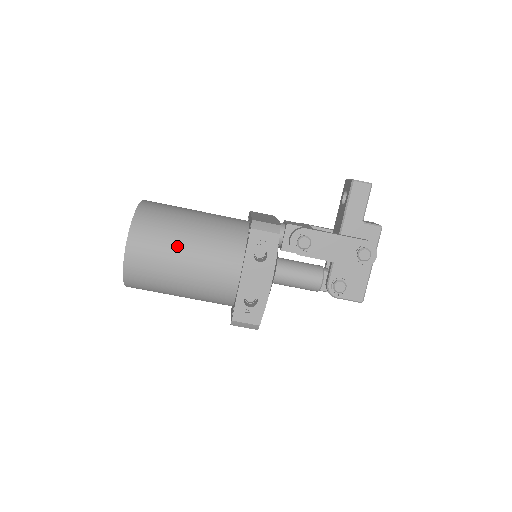
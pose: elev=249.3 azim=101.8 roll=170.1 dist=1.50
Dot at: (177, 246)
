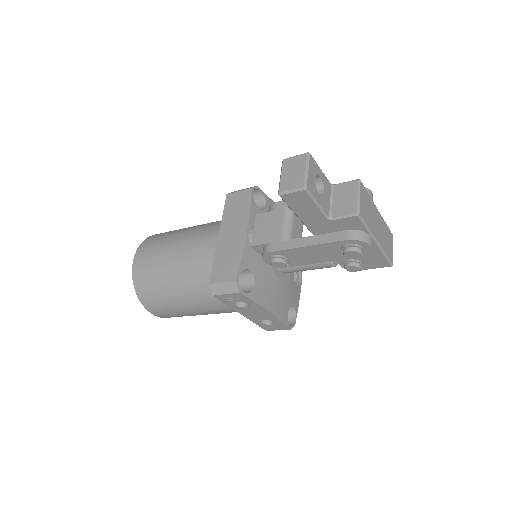
Dot at: (180, 305)
